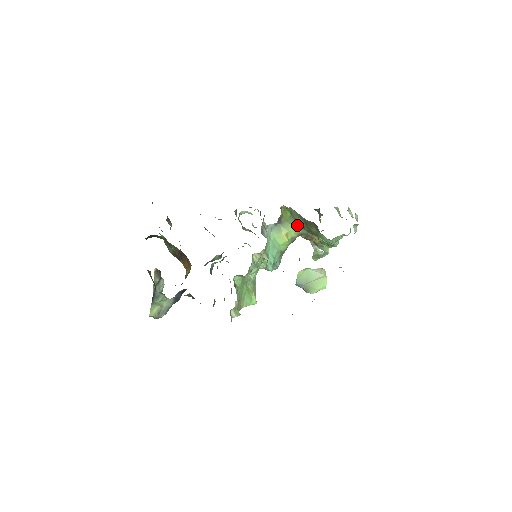
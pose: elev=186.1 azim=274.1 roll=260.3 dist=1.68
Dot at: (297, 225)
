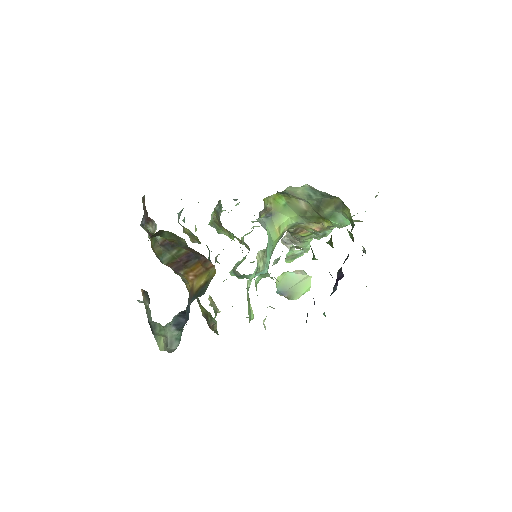
Dot at: (293, 214)
